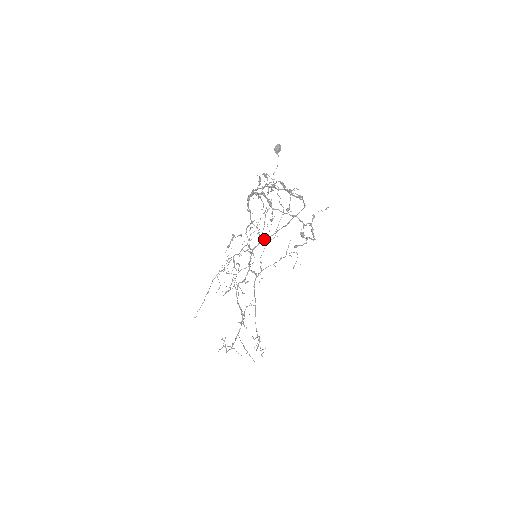
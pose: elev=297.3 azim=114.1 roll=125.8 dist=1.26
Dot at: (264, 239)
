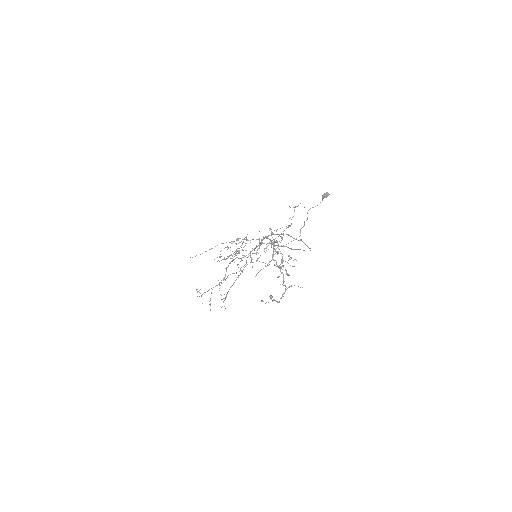
Dot at: occluded
